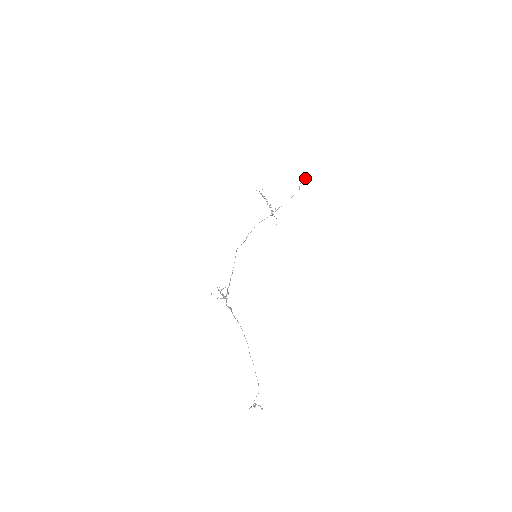
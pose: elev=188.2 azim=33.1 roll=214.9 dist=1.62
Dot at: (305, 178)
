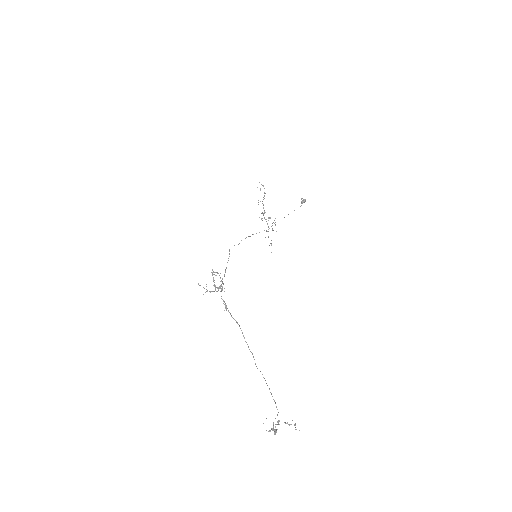
Dot at: (305, 199)
